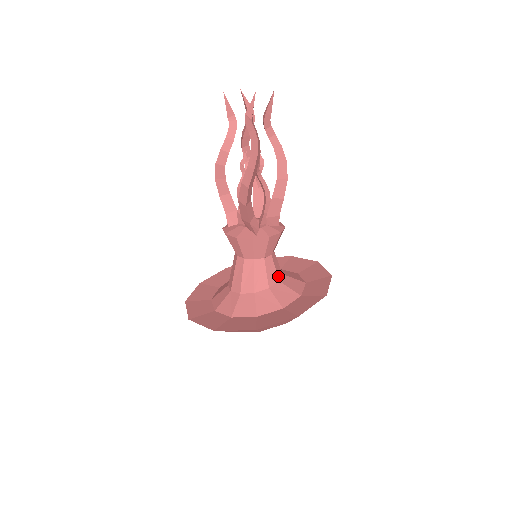
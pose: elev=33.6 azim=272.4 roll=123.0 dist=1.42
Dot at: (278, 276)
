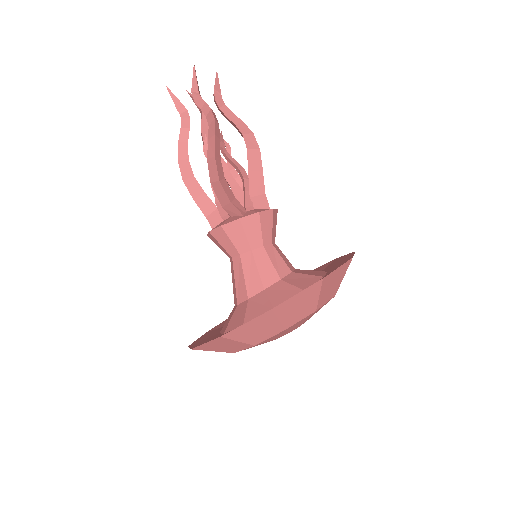
Dot at: (289, 267)
